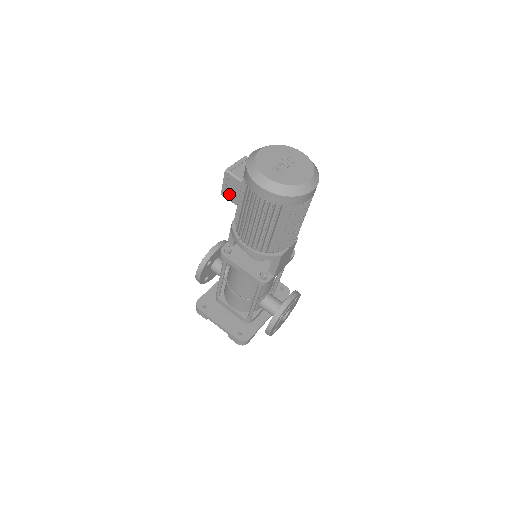
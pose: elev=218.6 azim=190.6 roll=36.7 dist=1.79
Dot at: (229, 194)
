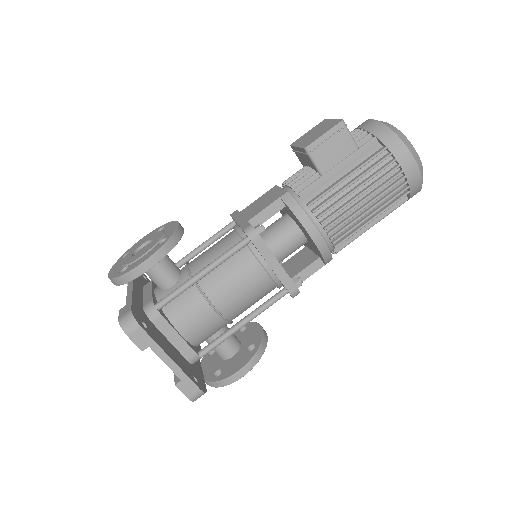
Dot at: (322, 152)
